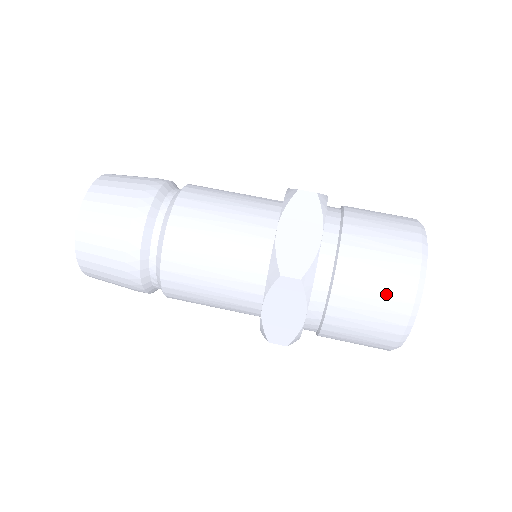
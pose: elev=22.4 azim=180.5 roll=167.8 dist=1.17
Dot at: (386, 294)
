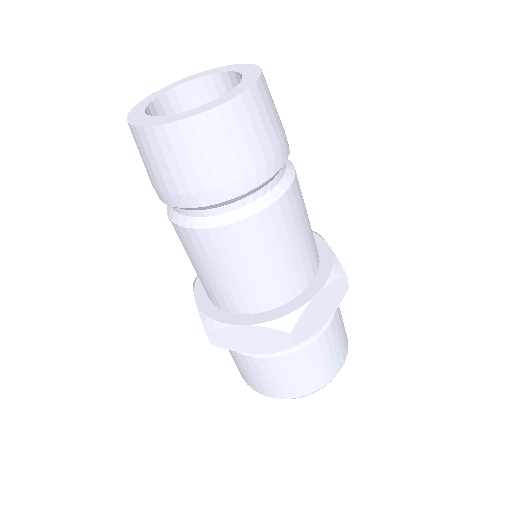
Dot at: (306, 380)
